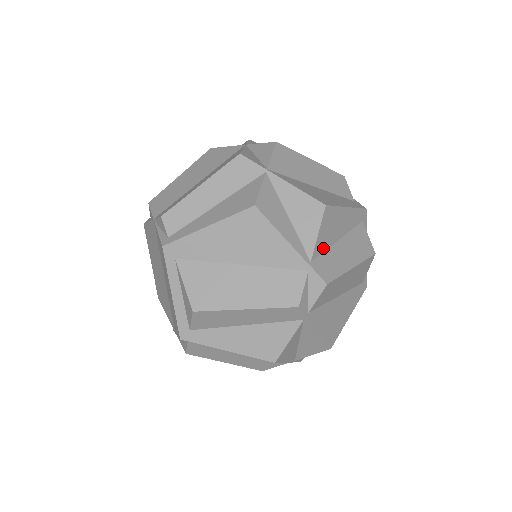
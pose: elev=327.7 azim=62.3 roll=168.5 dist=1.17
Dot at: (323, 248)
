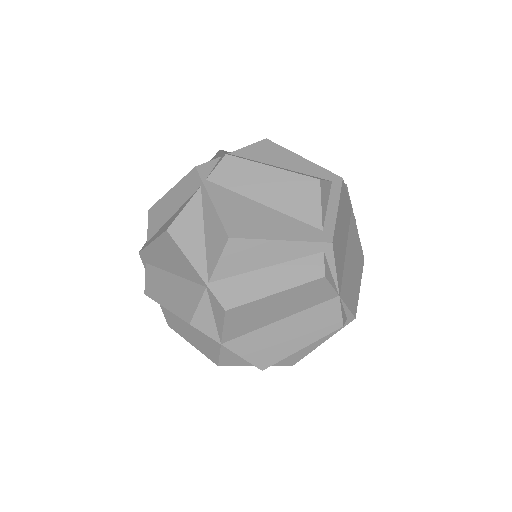
Dot at: (251, 158)
